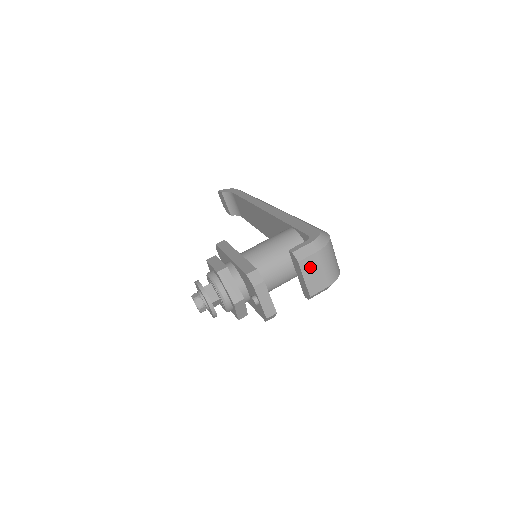
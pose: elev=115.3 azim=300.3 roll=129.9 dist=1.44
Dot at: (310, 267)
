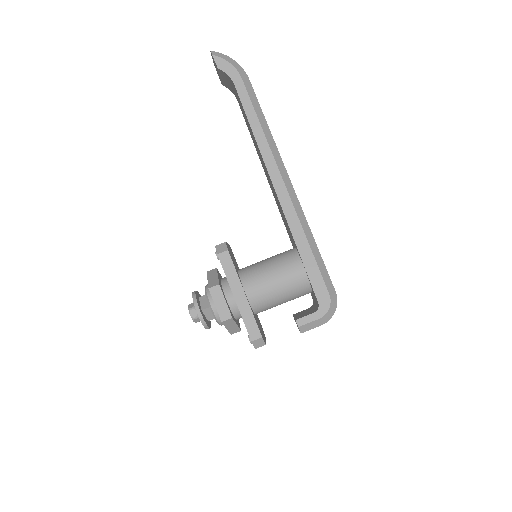
Dot at: occluded
